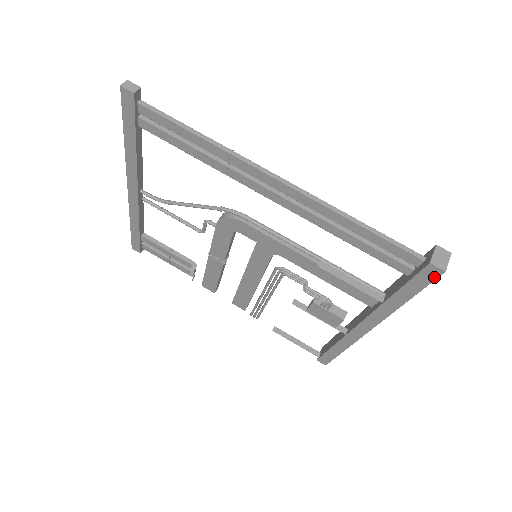
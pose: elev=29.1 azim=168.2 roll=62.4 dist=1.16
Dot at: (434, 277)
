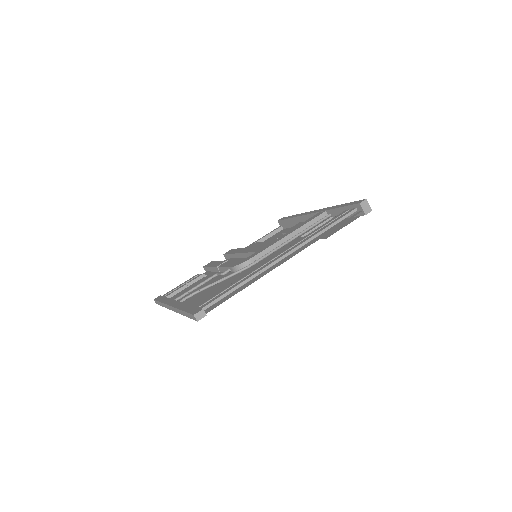
Dot at: occluded
